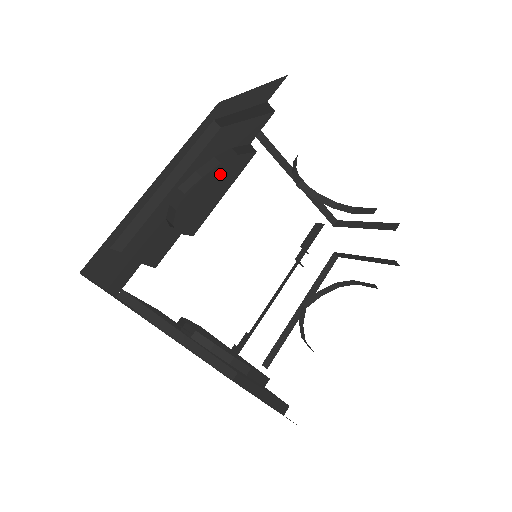
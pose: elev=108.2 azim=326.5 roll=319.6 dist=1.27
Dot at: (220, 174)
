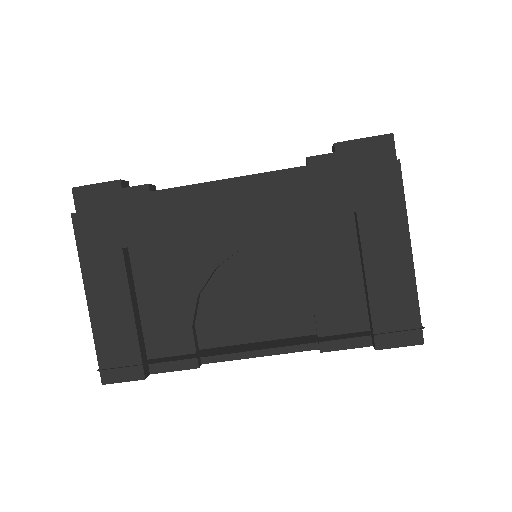
Dot at: (281, 306)
